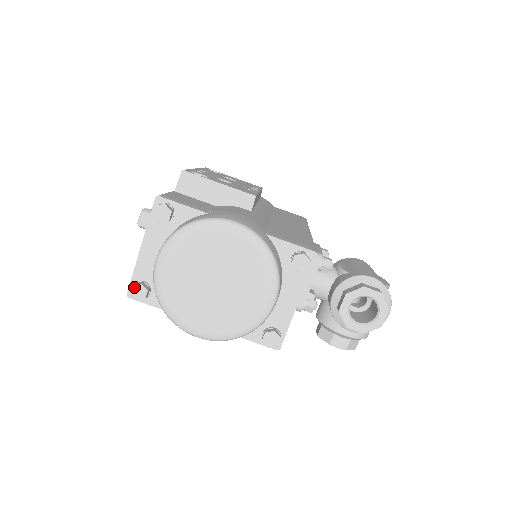
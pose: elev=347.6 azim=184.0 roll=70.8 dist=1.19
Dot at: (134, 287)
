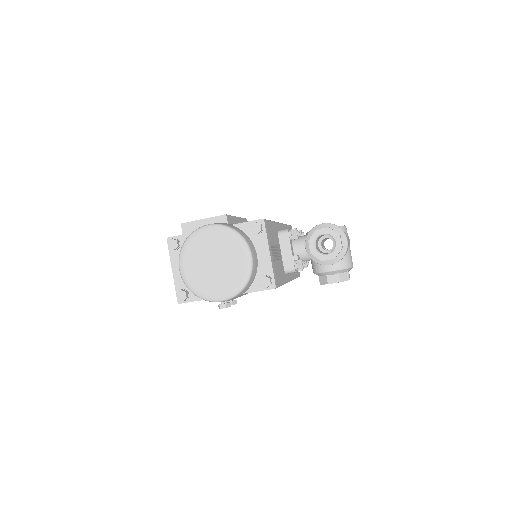
Dot at: (178, 294)
